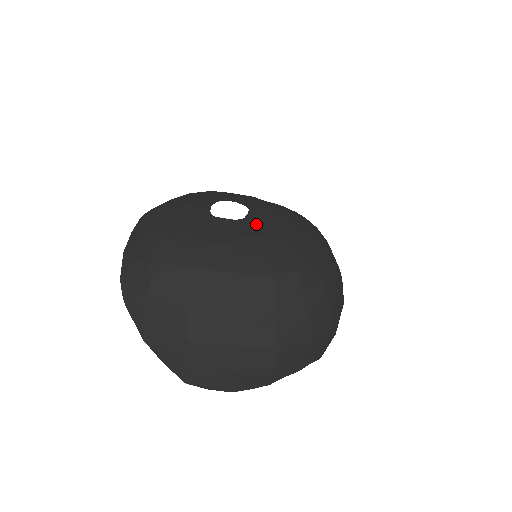
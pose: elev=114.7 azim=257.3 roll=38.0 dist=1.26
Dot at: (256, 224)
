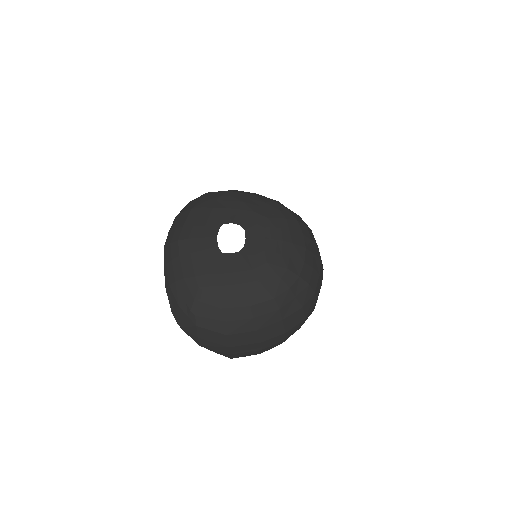
Dot at: (254, 252)
